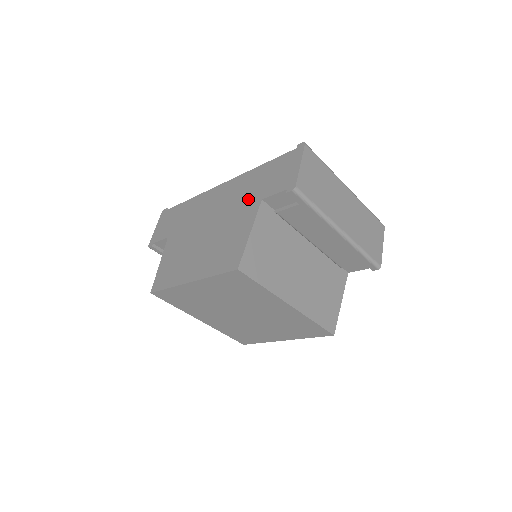
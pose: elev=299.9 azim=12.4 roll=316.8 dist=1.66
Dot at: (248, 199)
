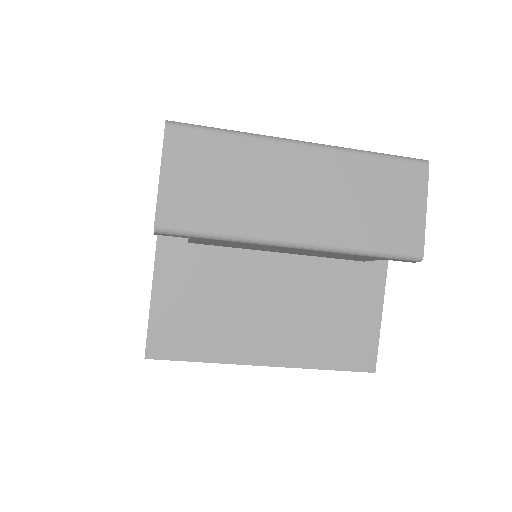
Dot at: occluded
